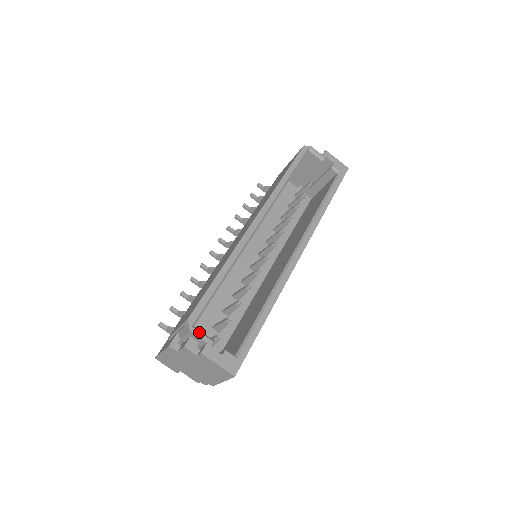
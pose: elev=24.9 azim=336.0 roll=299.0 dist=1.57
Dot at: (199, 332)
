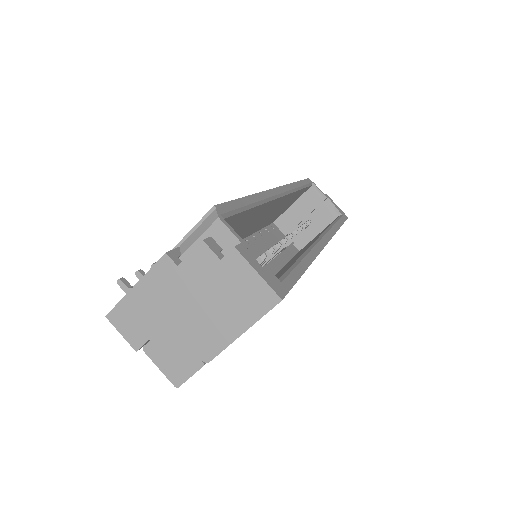
Dot at: (230, 226)
